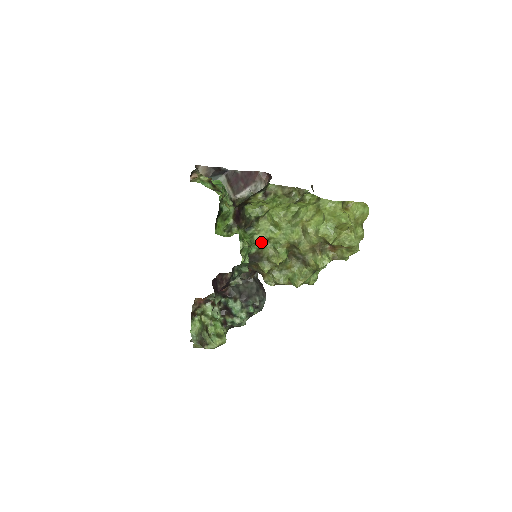
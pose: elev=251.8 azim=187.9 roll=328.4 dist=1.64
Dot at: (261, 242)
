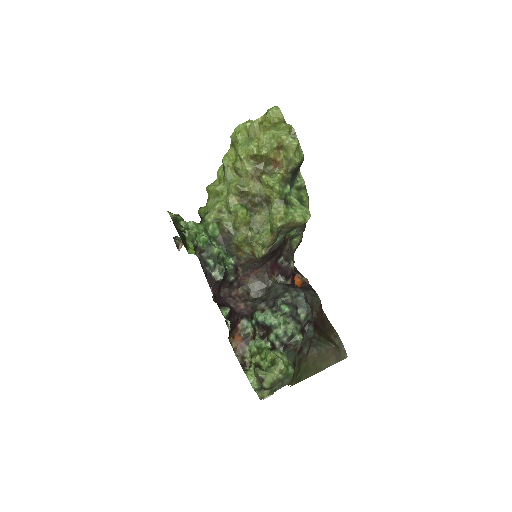
Dot at: (213, 217)
